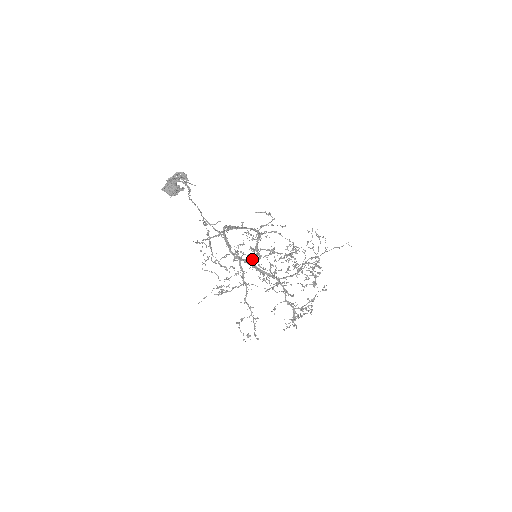
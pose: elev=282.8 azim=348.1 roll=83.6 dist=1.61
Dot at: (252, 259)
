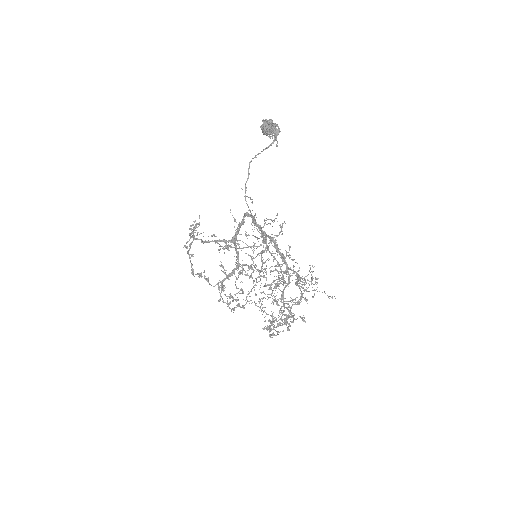
Dot at: occluded
